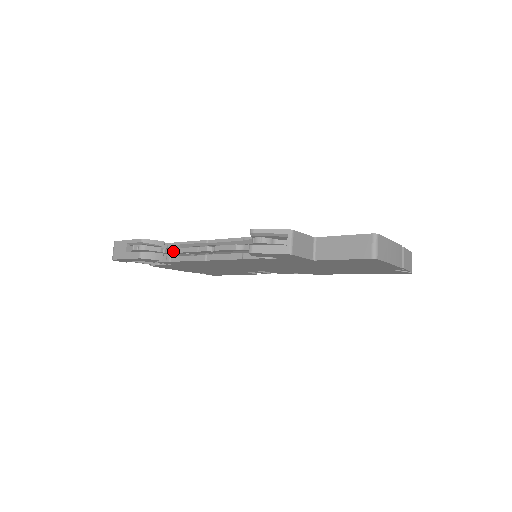
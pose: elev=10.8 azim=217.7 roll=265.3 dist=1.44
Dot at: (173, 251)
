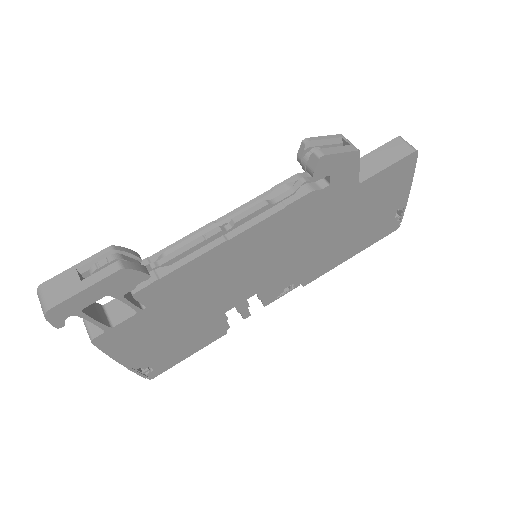
Dot at: (157, 264)
